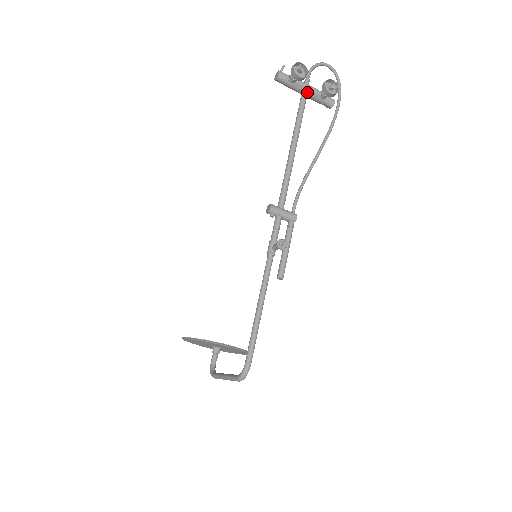
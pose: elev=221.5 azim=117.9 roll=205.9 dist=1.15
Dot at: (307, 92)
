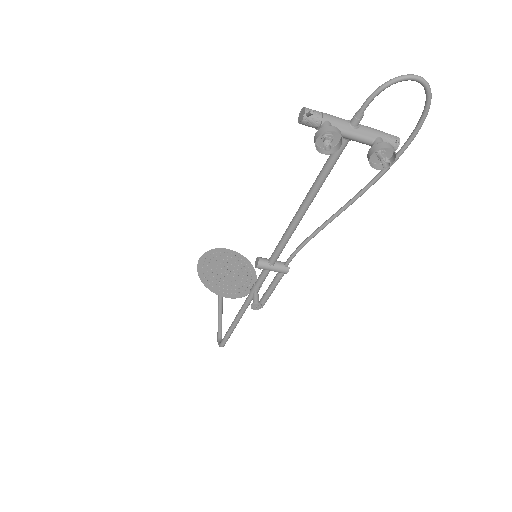
Dot at: (349, 139)
